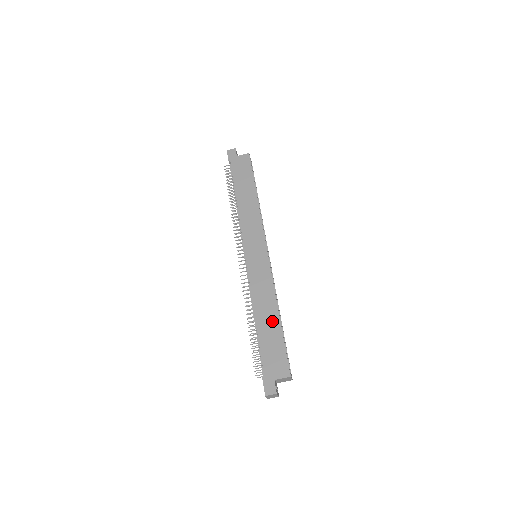
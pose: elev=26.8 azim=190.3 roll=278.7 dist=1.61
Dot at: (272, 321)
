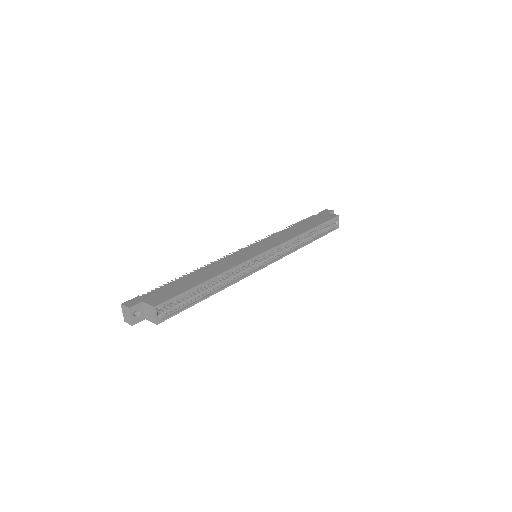
Dot at: (201, 278)
